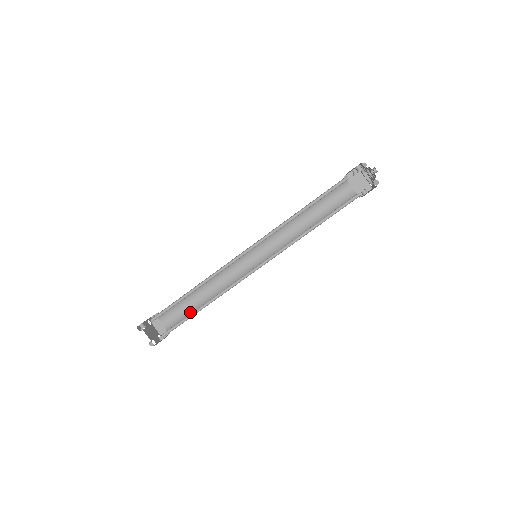
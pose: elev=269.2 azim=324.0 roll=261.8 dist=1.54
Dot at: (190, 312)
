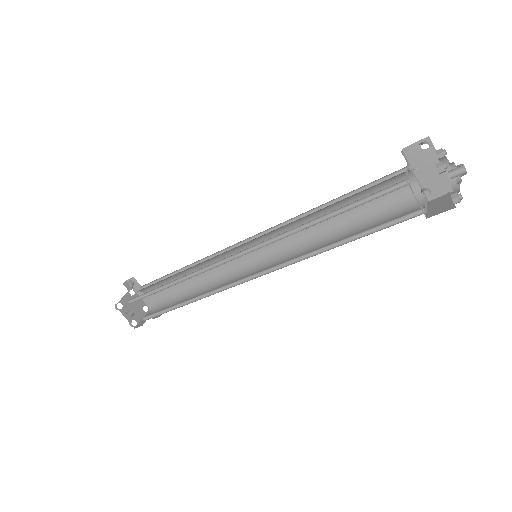
Dot at: (169, 307)
